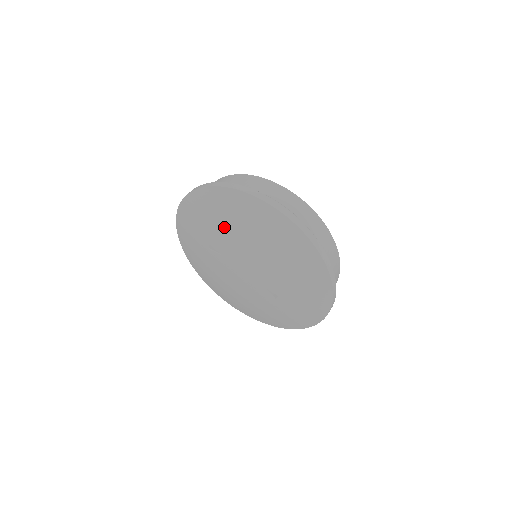
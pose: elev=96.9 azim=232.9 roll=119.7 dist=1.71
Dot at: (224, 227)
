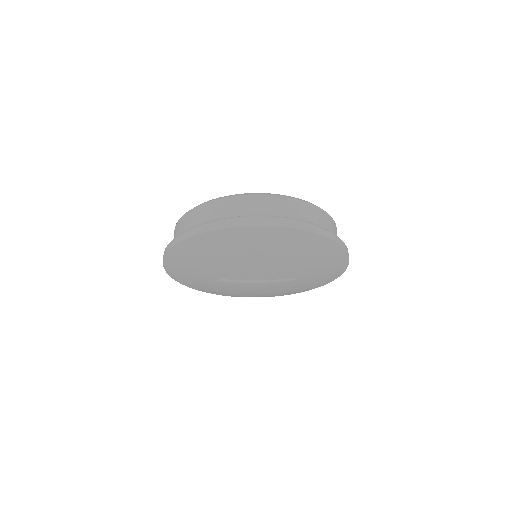
Dot at: (216, 262)
